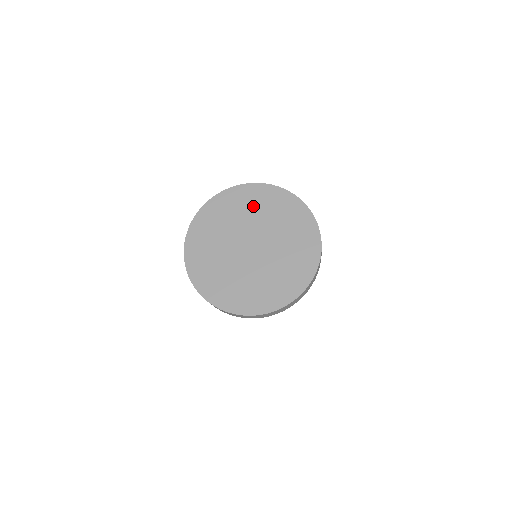
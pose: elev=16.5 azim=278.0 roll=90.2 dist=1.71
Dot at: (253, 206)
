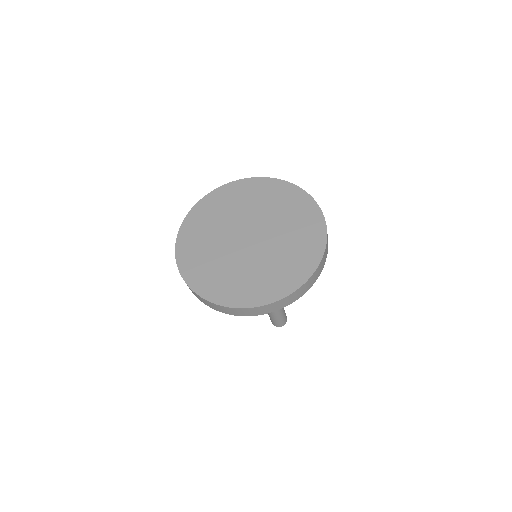
Dot at: (258, 198)
